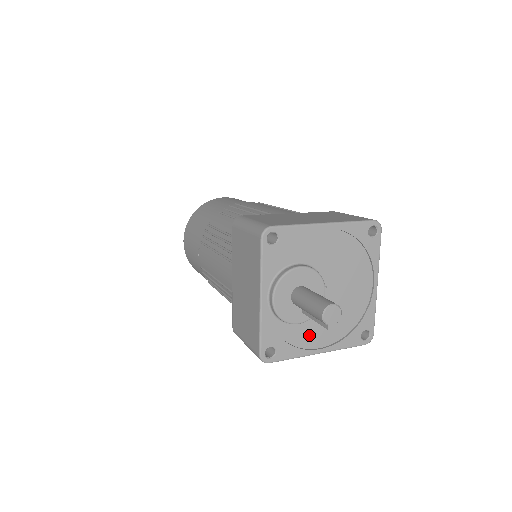
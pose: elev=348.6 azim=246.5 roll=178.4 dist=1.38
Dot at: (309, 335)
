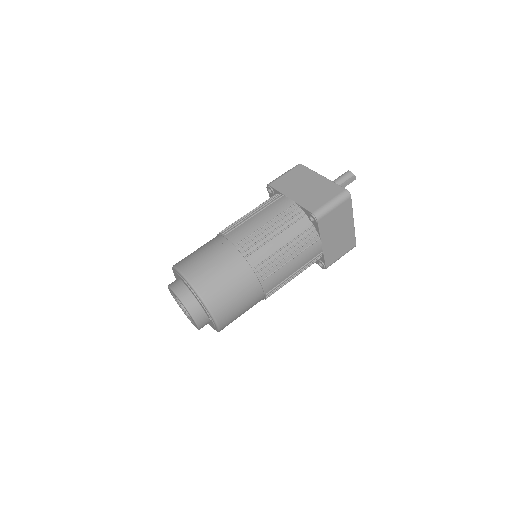
Dot at: occluded
